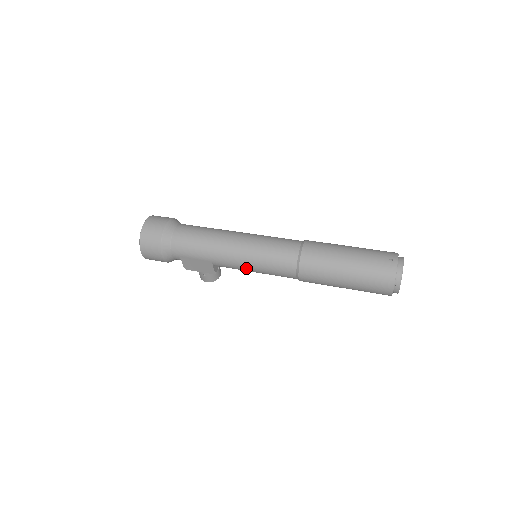
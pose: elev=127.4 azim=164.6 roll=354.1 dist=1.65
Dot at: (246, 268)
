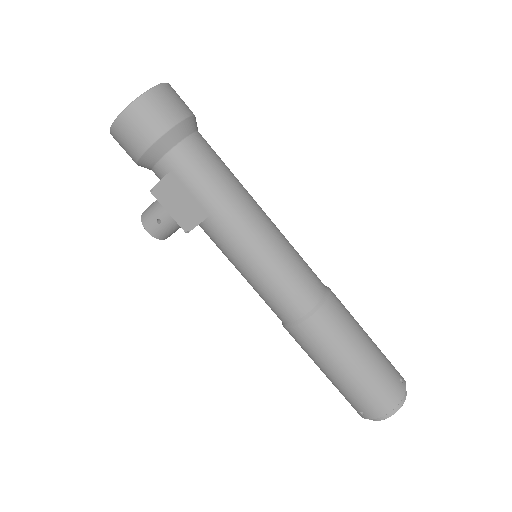
Dot at: (245, 261)
